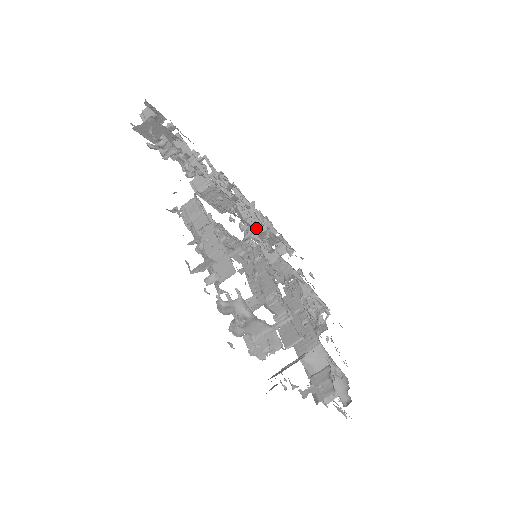
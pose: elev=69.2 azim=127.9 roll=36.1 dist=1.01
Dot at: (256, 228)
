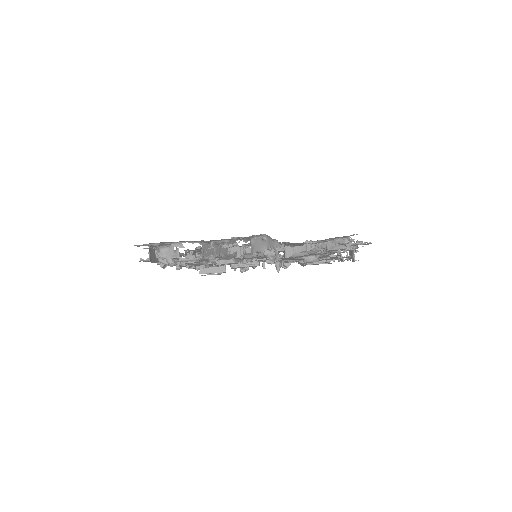
Dot at: occluded
